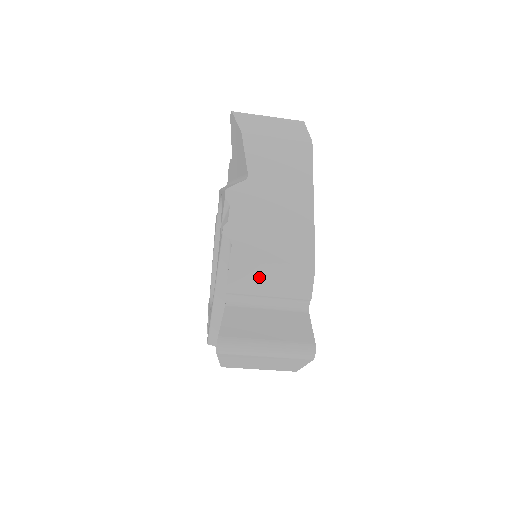
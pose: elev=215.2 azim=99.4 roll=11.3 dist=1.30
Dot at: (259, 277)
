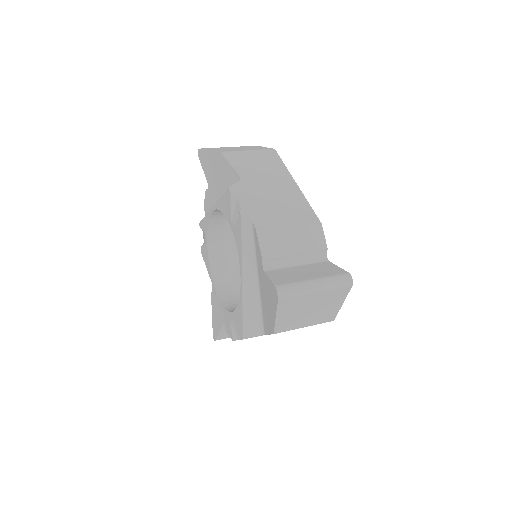
Dot at: occluded
